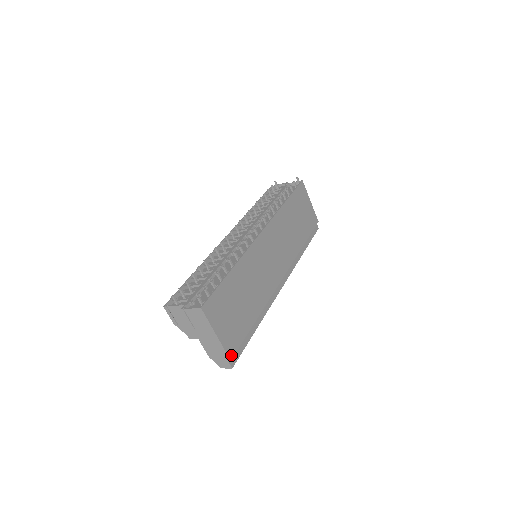
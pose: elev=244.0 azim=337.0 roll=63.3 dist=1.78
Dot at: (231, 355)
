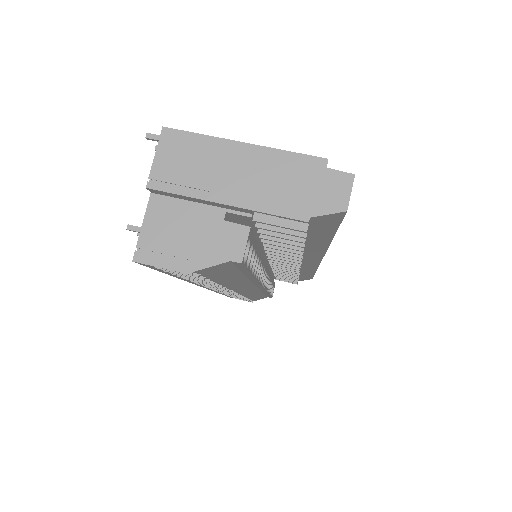
Dot at: (318, 162)
